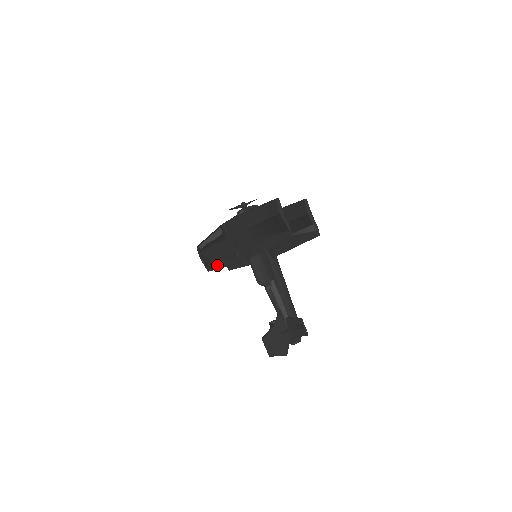
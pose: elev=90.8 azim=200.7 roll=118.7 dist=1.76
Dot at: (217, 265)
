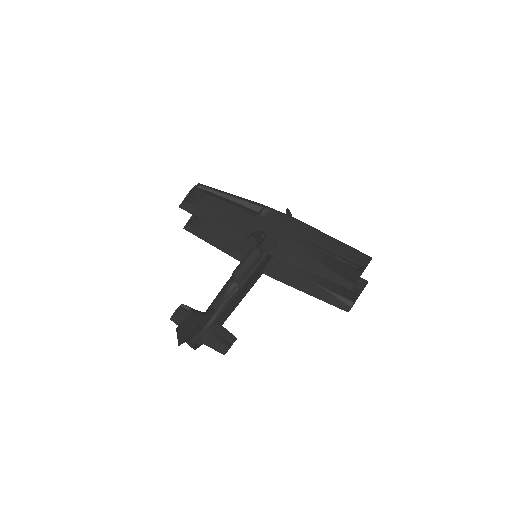
Dot at: (205, 216)
